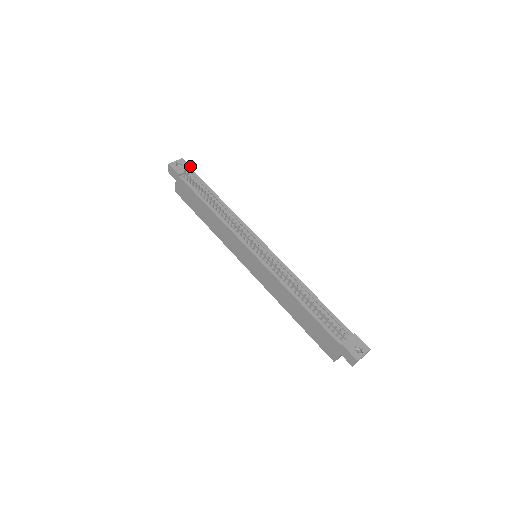
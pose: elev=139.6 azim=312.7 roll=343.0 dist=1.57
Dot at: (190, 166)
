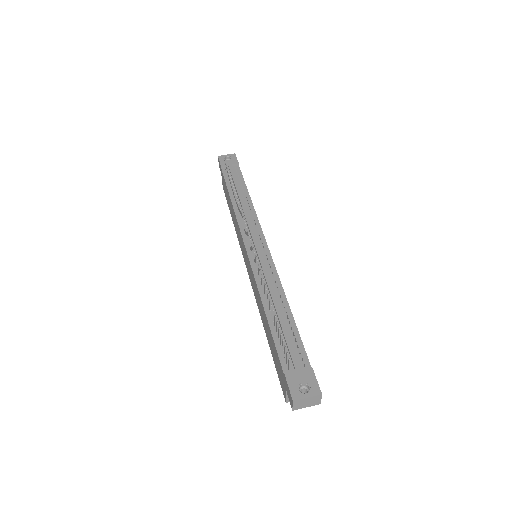
Dot at: (237, 161)
